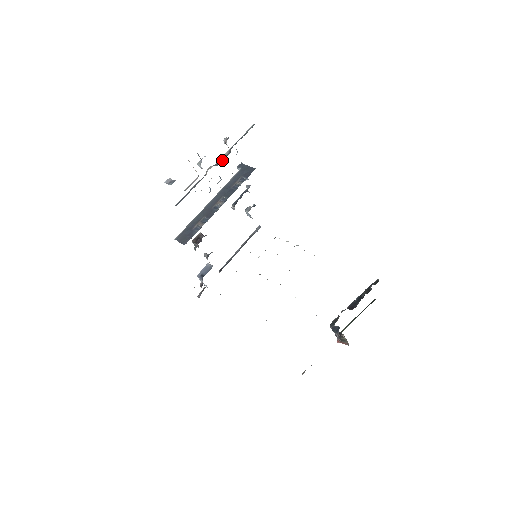
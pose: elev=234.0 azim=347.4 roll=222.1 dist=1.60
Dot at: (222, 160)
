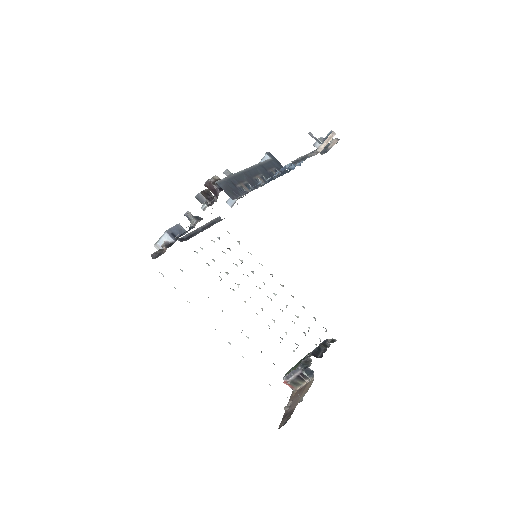
Dot at: (322, 152)
